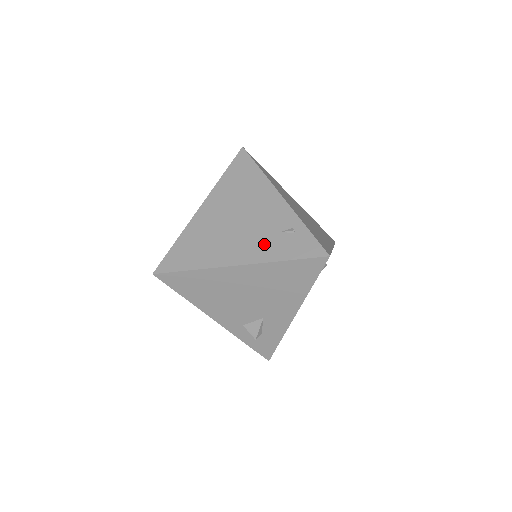
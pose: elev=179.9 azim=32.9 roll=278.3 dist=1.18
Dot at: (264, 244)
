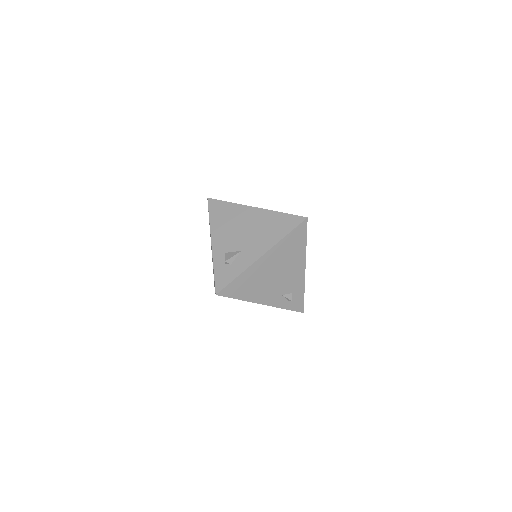
Dot at: occluded
